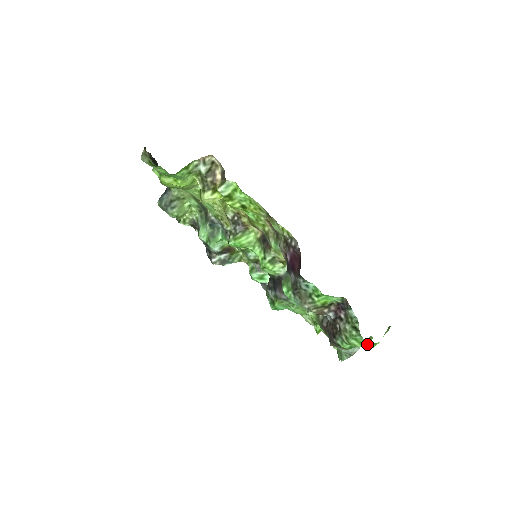
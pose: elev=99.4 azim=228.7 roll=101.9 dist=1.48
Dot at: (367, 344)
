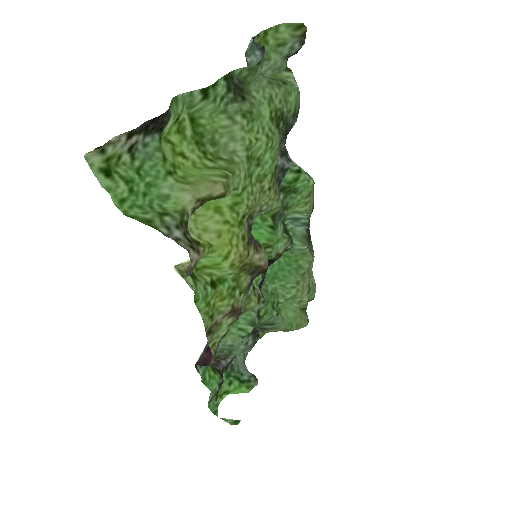
Dot at: (215, 404)
